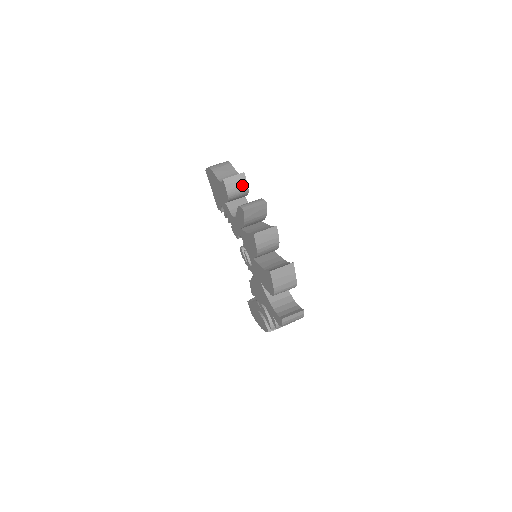
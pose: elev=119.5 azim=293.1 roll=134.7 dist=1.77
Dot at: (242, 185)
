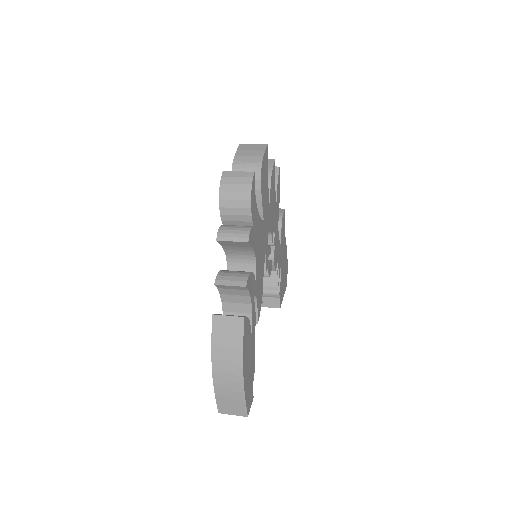
Dot at: occluded
